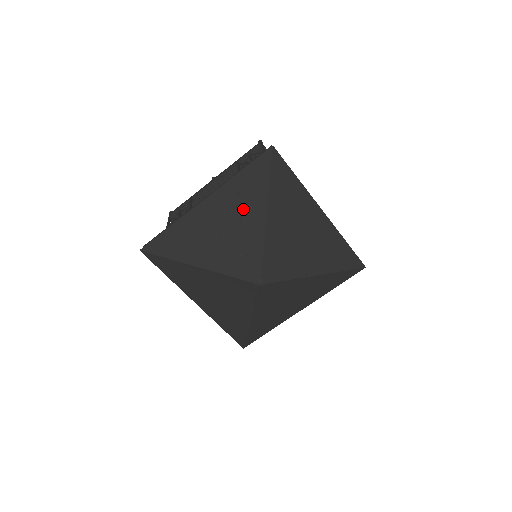
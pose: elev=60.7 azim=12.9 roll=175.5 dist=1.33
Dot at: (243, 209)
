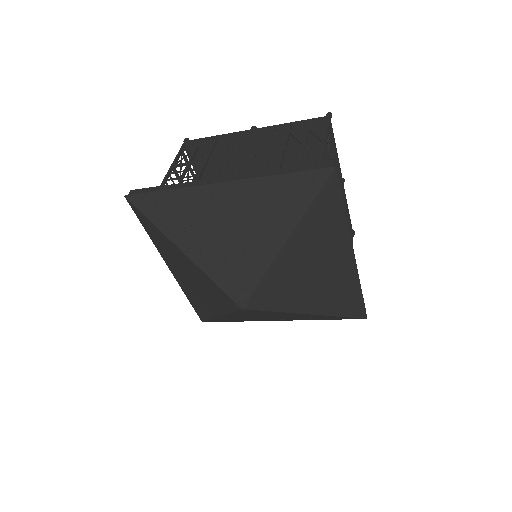
Dot at: (262, 220)
